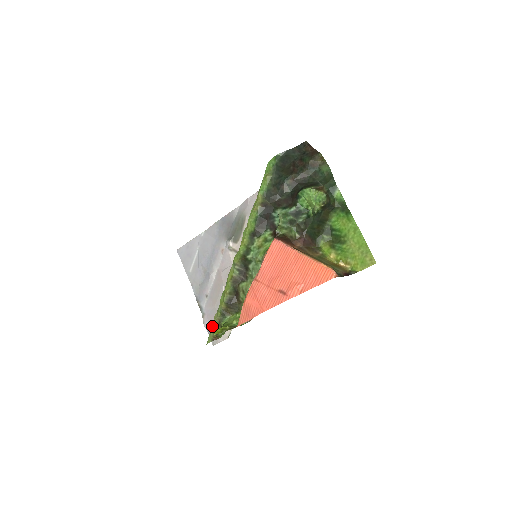
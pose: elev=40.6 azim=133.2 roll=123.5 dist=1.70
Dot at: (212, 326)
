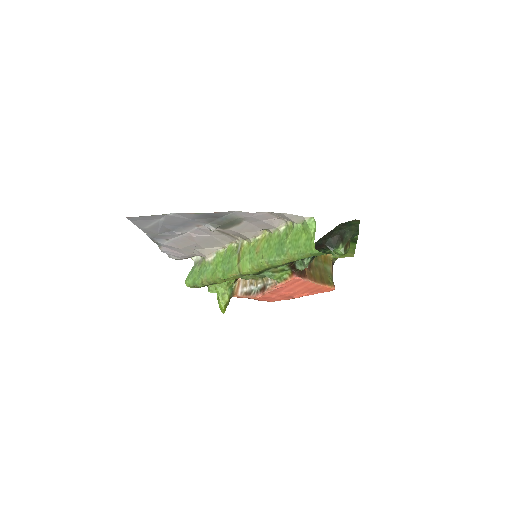
Dot at: (200, 286)
